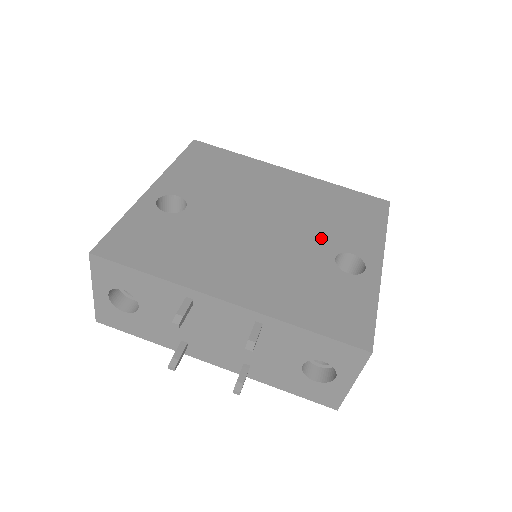
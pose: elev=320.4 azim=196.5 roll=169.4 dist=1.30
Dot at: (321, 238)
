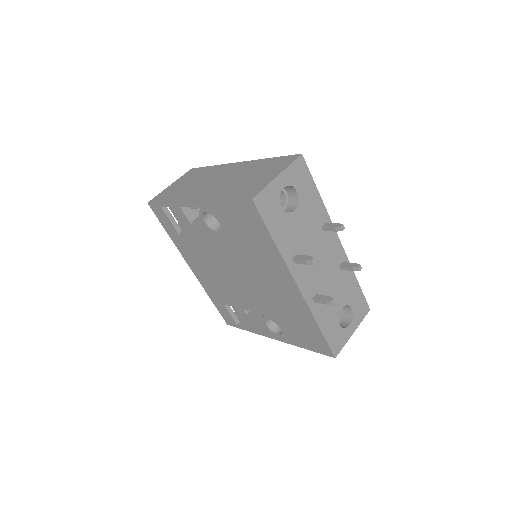
Dot at: occluded
